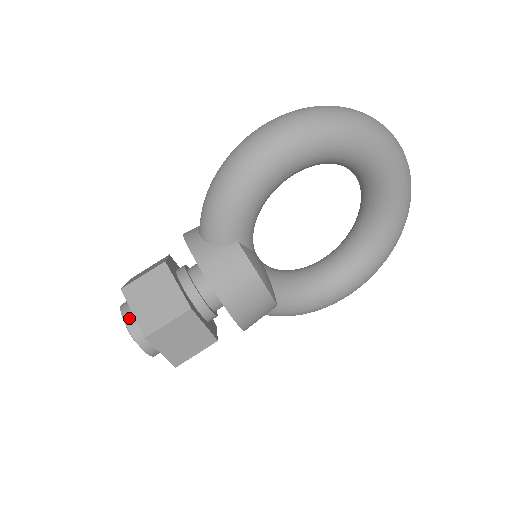
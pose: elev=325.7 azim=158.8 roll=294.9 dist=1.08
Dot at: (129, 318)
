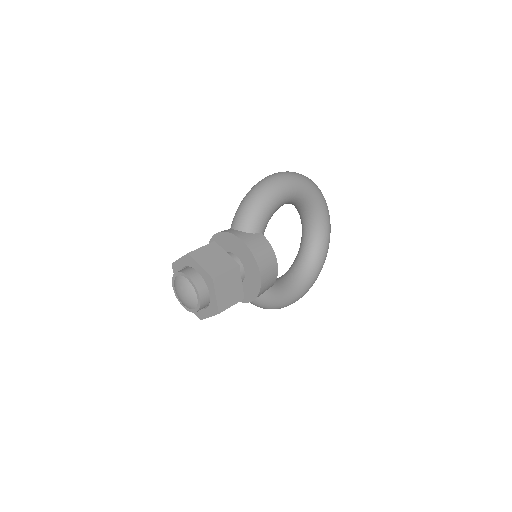
Dot at: (191, 274)
